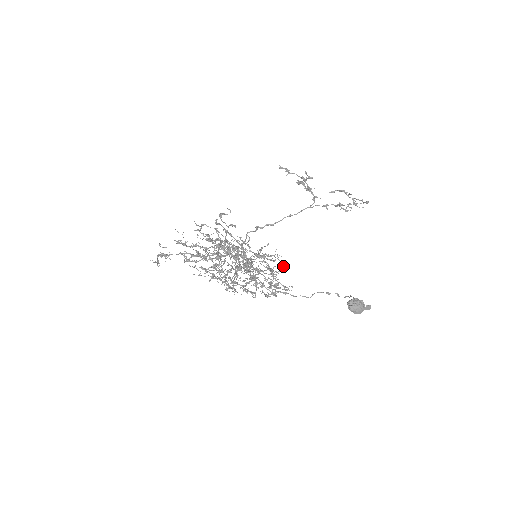
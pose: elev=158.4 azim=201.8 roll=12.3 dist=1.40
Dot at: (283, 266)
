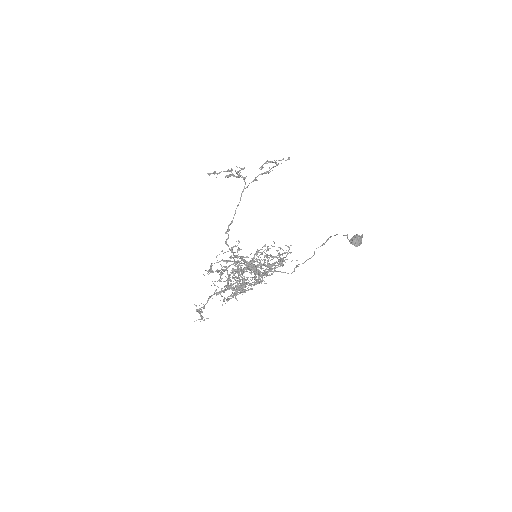
Dot at: occluded
